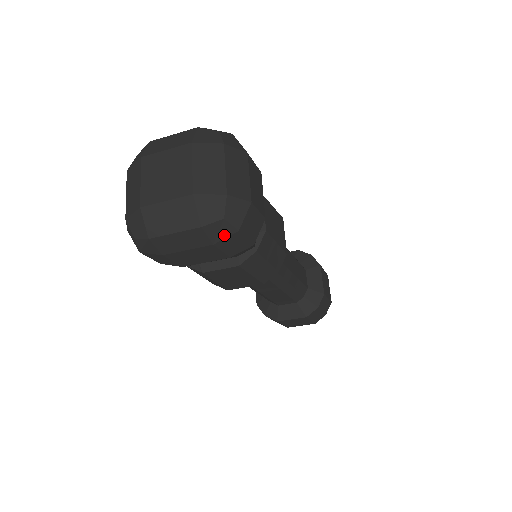
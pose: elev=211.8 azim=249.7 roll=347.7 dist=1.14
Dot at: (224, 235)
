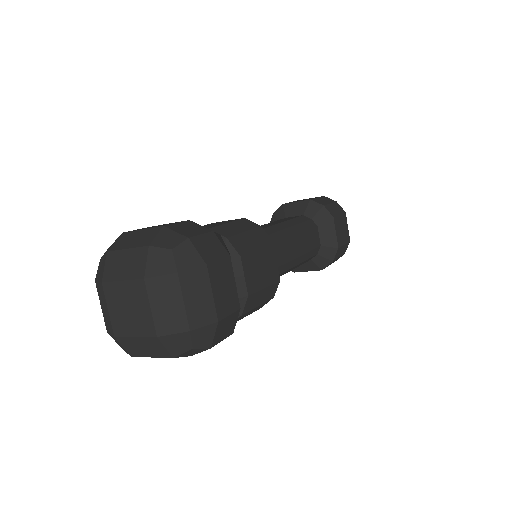
Dot at: (198, 352)
